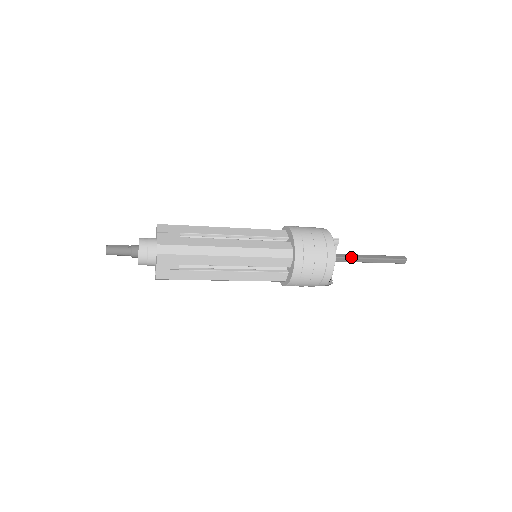
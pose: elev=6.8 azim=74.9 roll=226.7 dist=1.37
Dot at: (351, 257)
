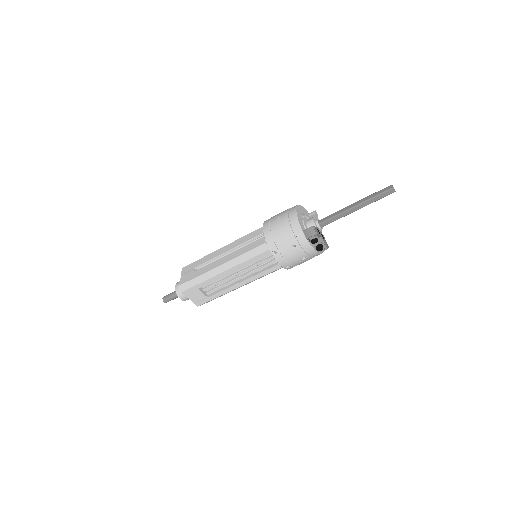
Dot at: (333, 214)
